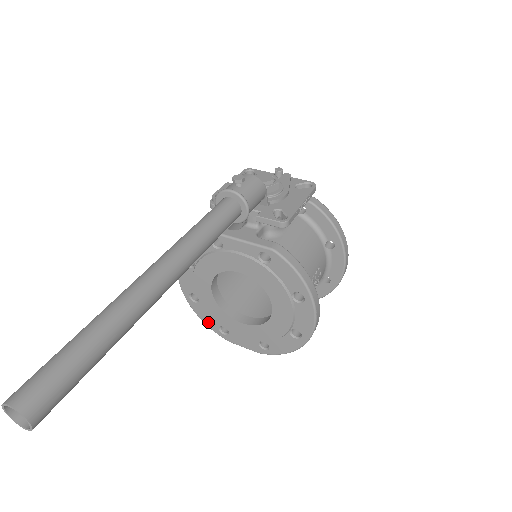
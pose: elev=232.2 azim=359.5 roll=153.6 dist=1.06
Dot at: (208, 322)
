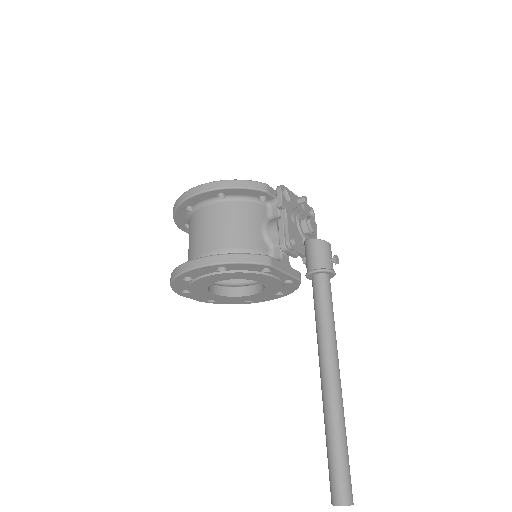
Dot at: (177, 287)
